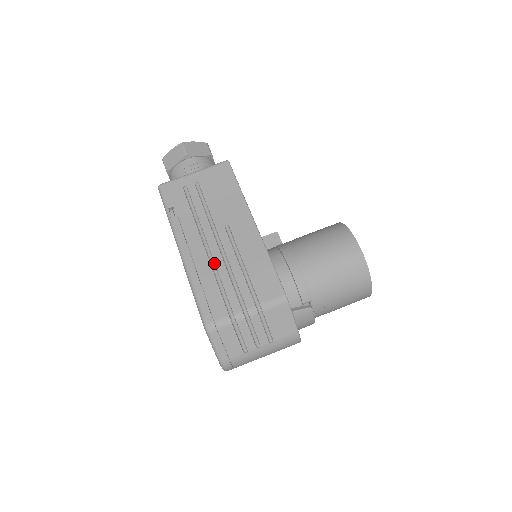
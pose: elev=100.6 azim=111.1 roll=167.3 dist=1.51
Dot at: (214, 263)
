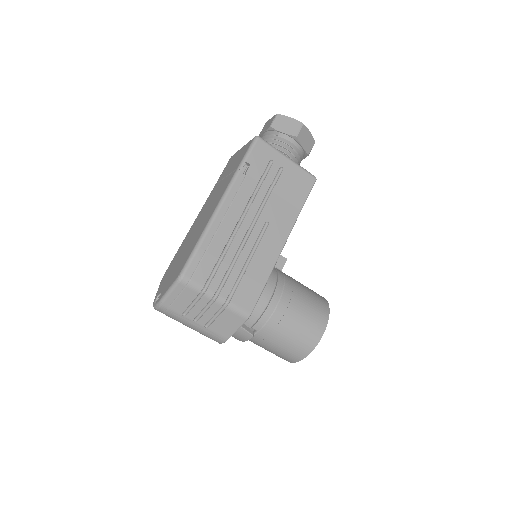
Dot at: (233, 239)
